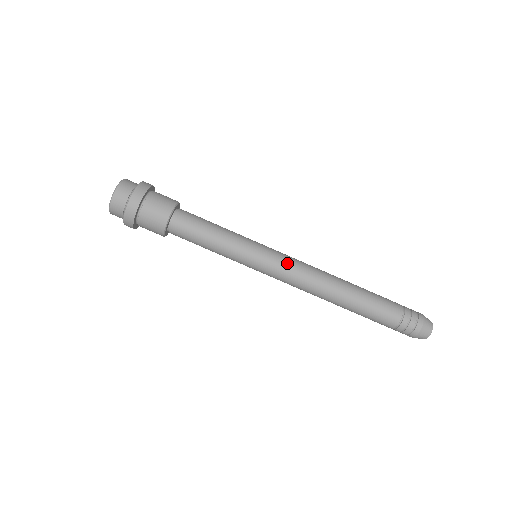
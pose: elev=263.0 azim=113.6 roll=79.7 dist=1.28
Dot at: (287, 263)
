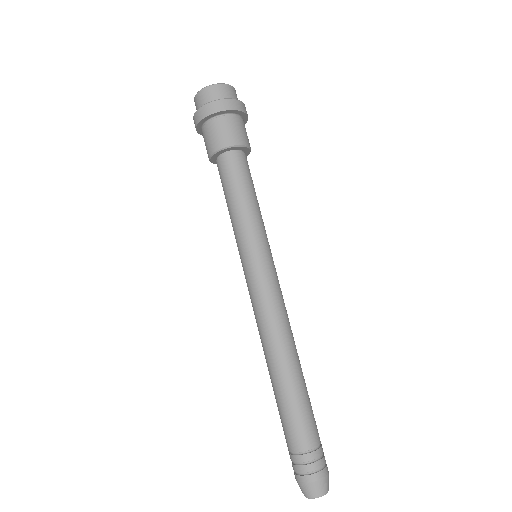
Dot at: (260, 291)
